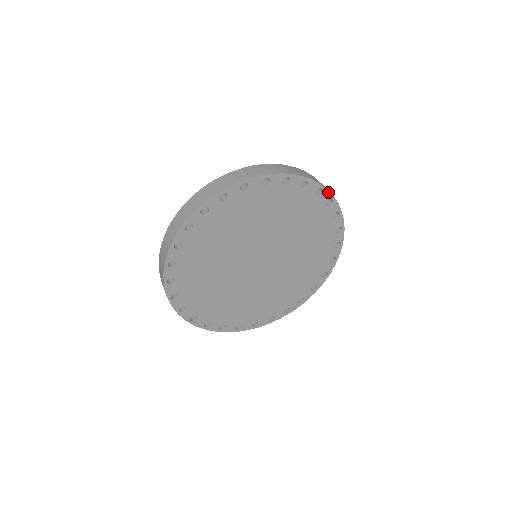
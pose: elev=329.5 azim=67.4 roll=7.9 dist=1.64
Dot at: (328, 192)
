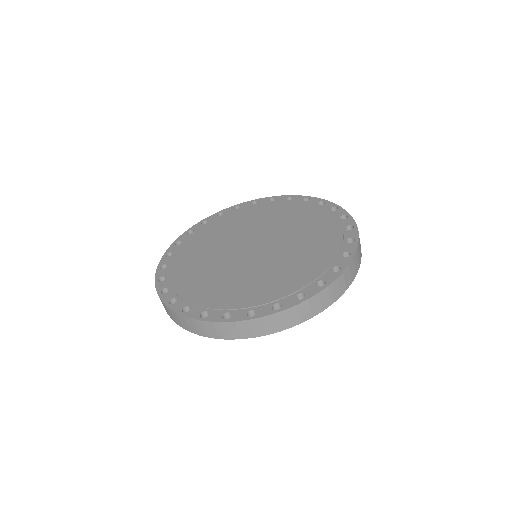
Dot at: (351, 281)
